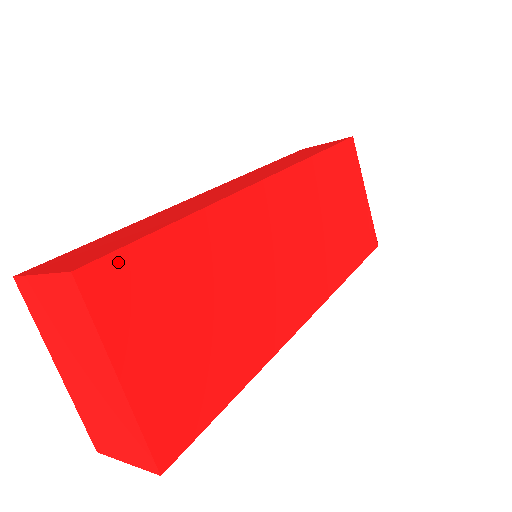
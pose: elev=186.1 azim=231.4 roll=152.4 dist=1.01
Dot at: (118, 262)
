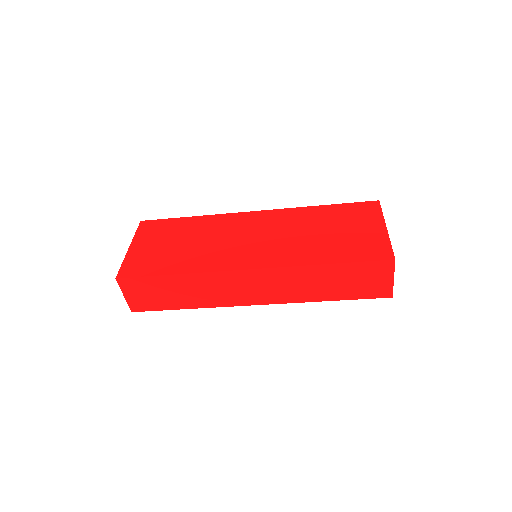
Dot at: (156, 222)
